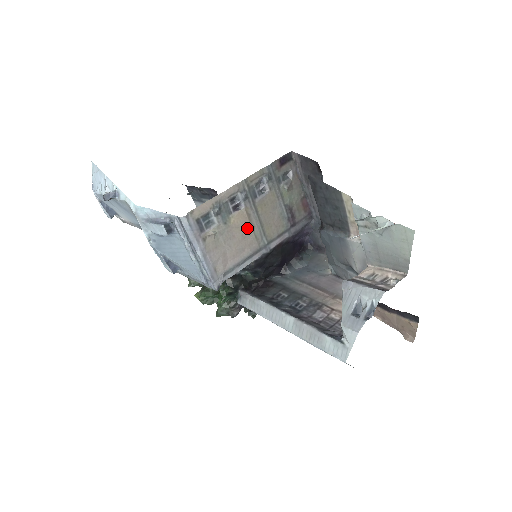
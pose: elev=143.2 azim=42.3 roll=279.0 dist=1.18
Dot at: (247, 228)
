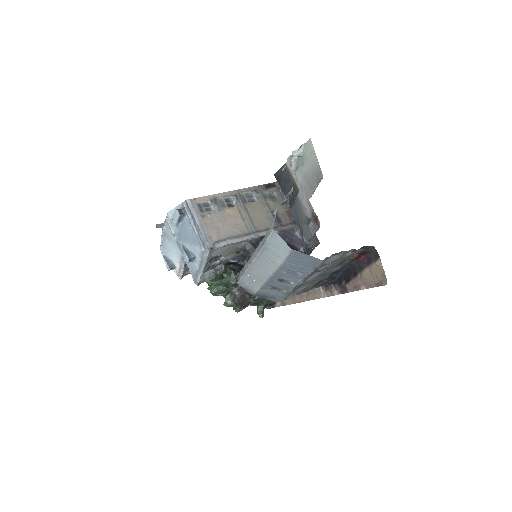
Dot at: (238, 218)
